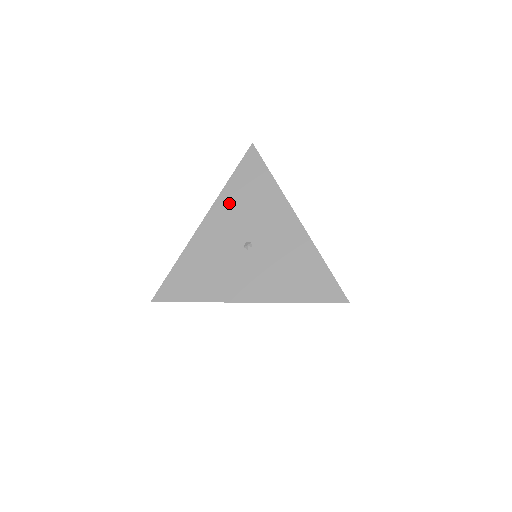
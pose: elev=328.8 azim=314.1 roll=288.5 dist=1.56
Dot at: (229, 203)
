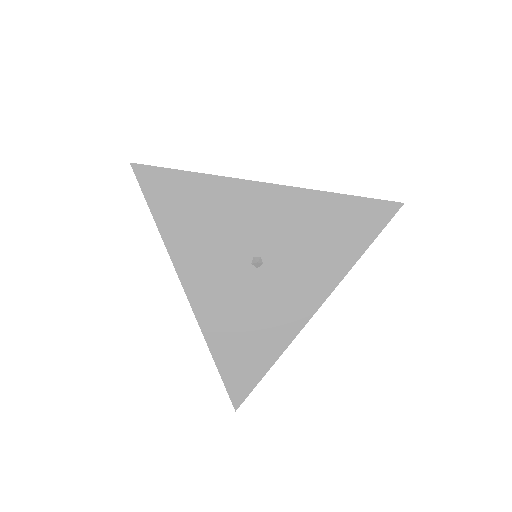
Dot at: (306, 209)
